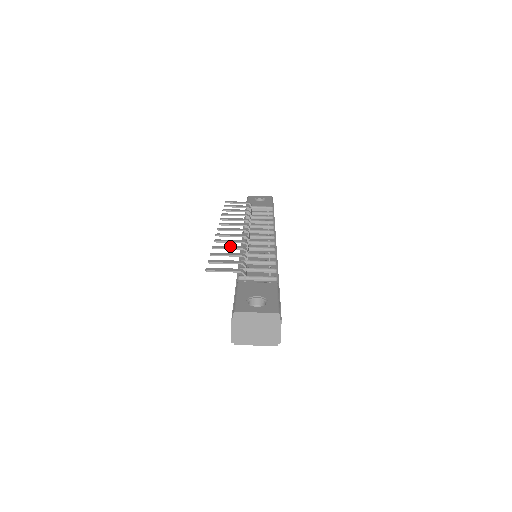
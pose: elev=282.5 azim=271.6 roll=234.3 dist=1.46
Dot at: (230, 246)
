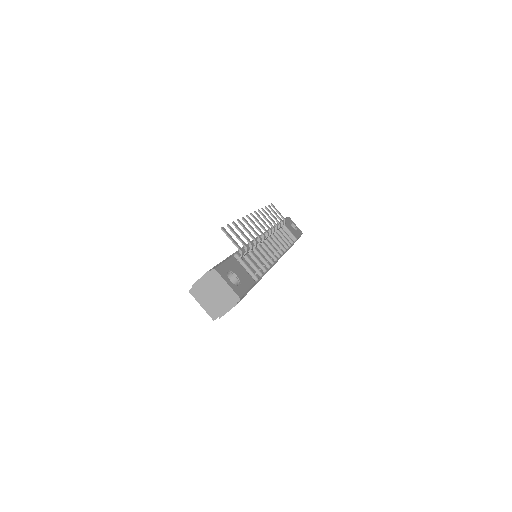
Dot at: (249, 231)
